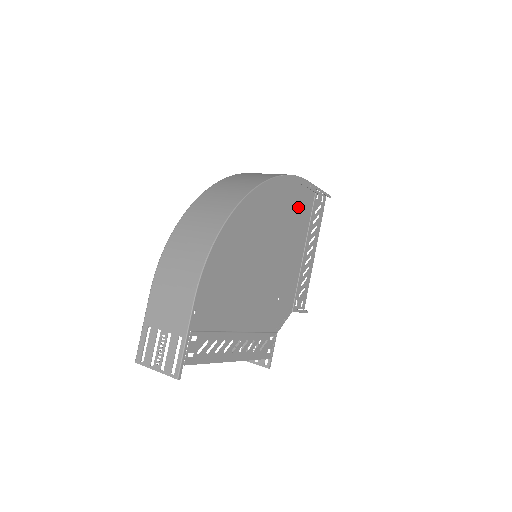
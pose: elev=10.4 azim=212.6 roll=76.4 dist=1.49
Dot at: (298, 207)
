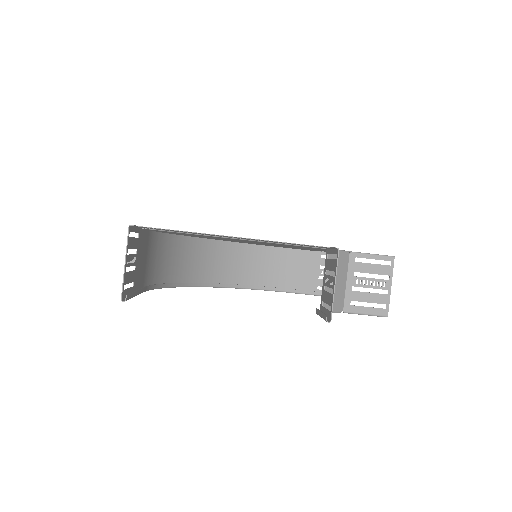
Dot at: occluded
